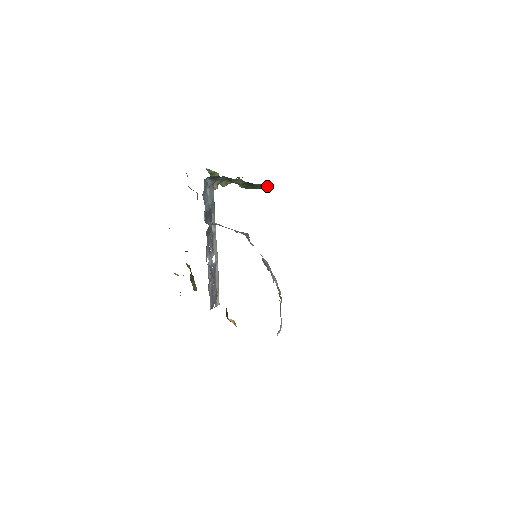
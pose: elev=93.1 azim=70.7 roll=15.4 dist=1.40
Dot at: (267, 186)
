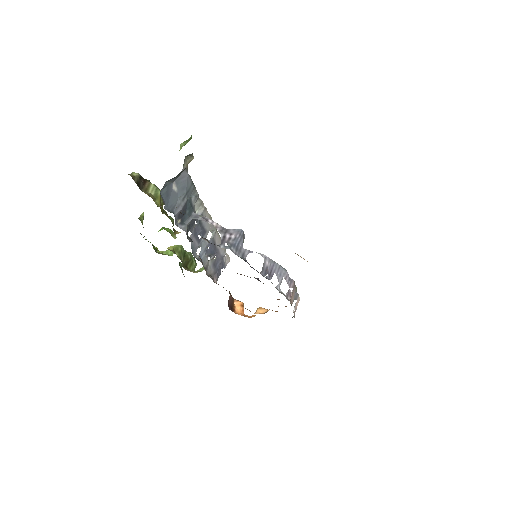
Dot at: occluded
